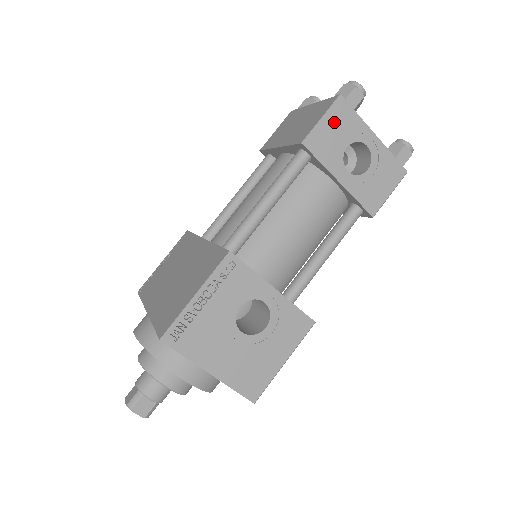
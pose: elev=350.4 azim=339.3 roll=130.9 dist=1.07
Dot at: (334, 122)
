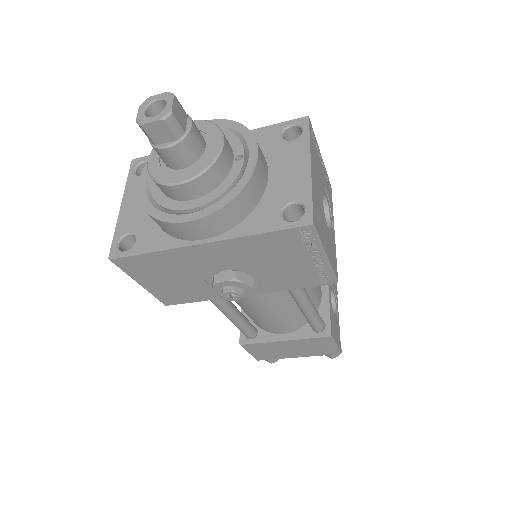
Dot at: occluded
